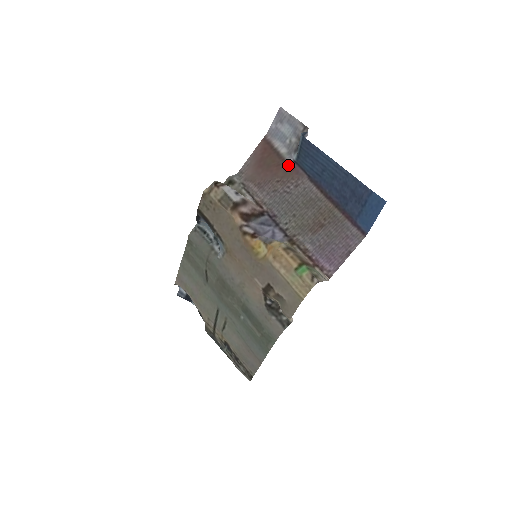
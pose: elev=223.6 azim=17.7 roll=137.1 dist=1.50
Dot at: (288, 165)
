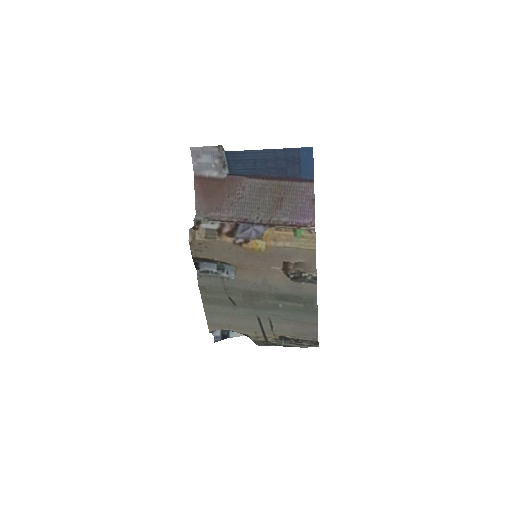
Dot at: (226, 180)
